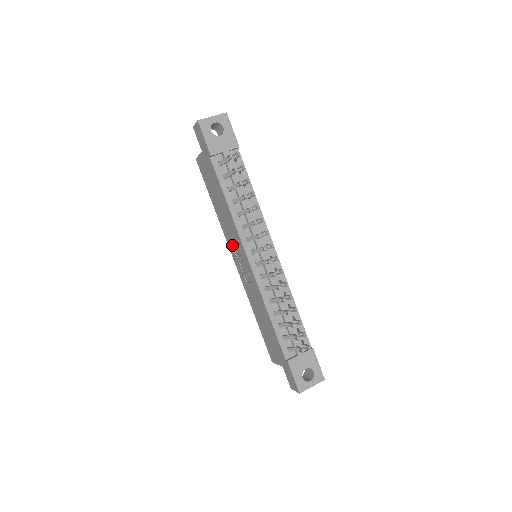
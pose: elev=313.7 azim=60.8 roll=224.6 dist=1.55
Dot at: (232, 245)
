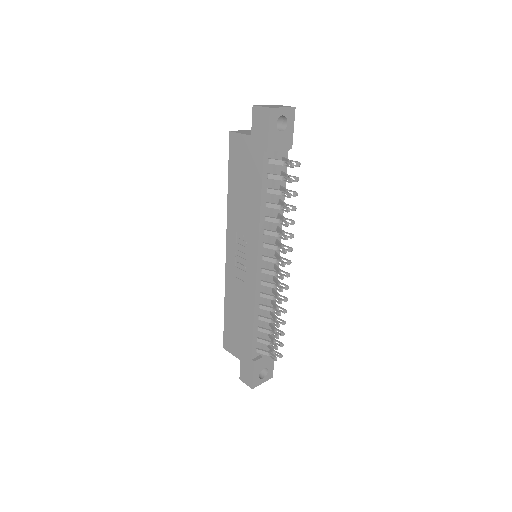
Dot at: (235, 237)
